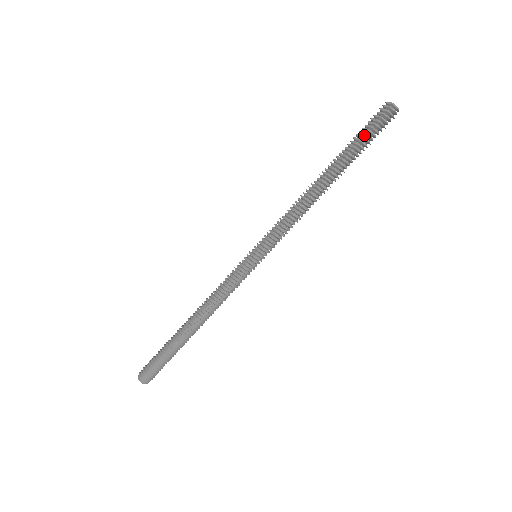
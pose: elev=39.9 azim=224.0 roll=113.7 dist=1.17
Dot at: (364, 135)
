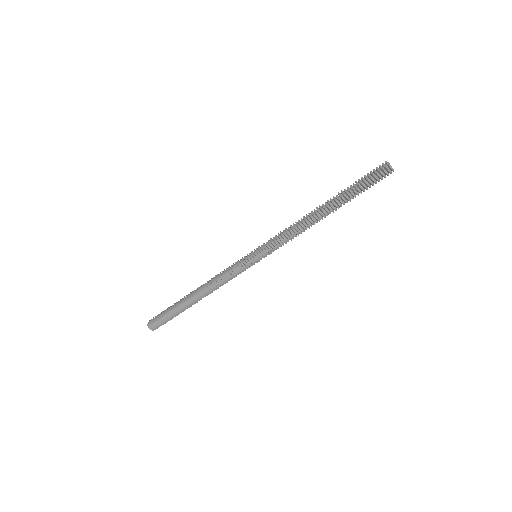
Dot at: (361, 184)
